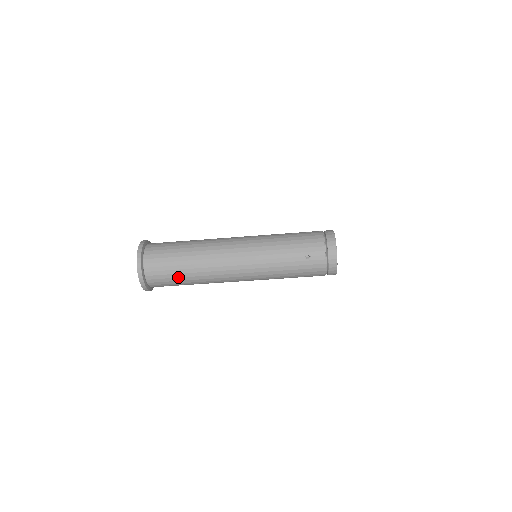
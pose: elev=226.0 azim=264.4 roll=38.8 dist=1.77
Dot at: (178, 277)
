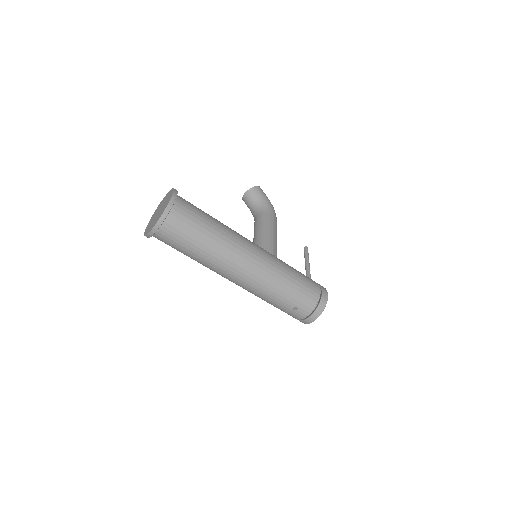
Dot at: (184, 252)
